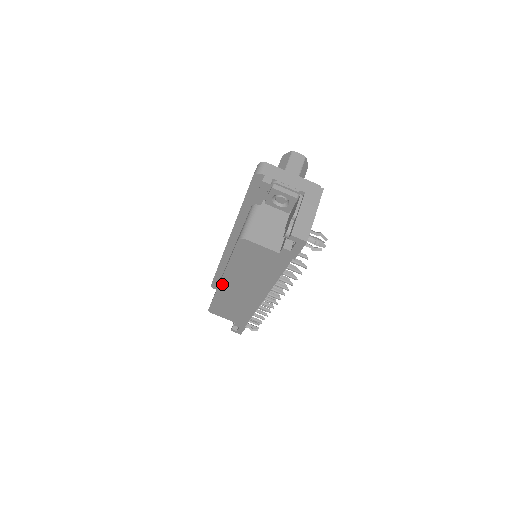
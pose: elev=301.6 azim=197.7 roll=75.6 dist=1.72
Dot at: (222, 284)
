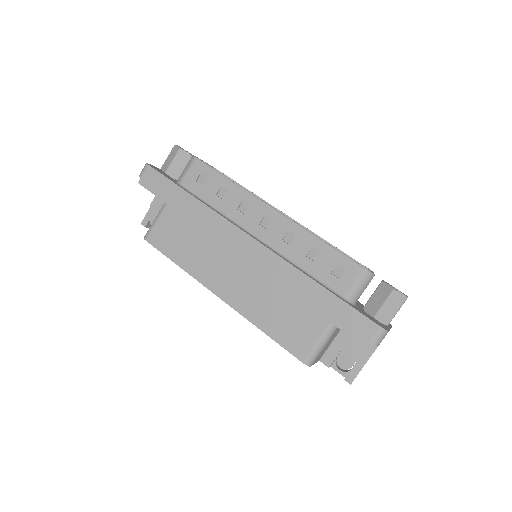
Dot at: (214, 292)
